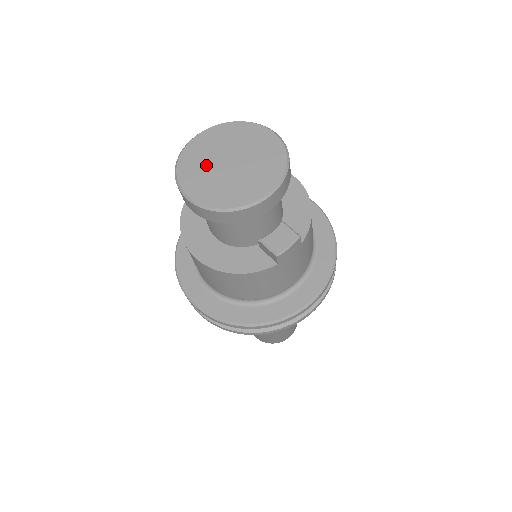
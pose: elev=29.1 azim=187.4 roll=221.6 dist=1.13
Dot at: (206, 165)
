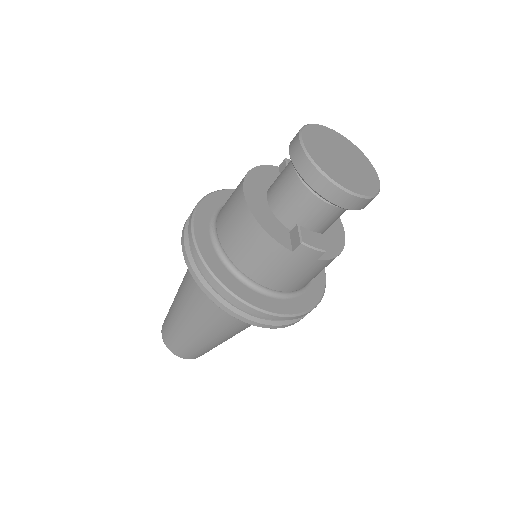
Dot at: (326, 143)
